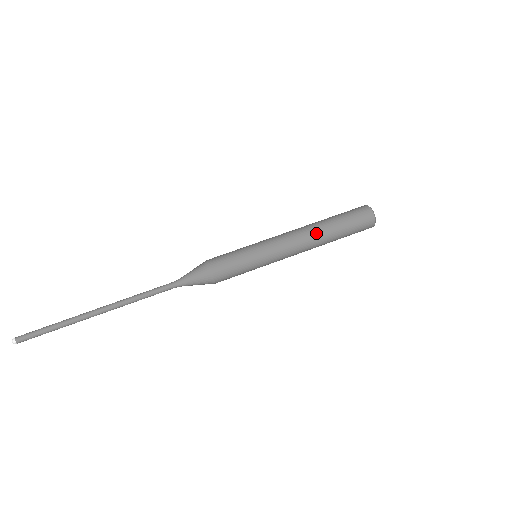
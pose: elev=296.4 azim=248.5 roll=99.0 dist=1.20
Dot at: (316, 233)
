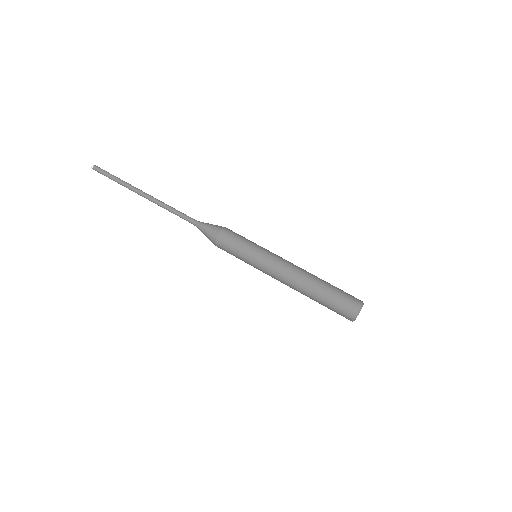
Dot at: (307, 276)
